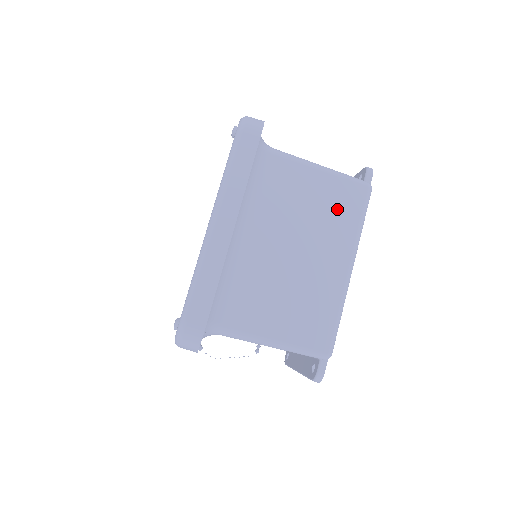
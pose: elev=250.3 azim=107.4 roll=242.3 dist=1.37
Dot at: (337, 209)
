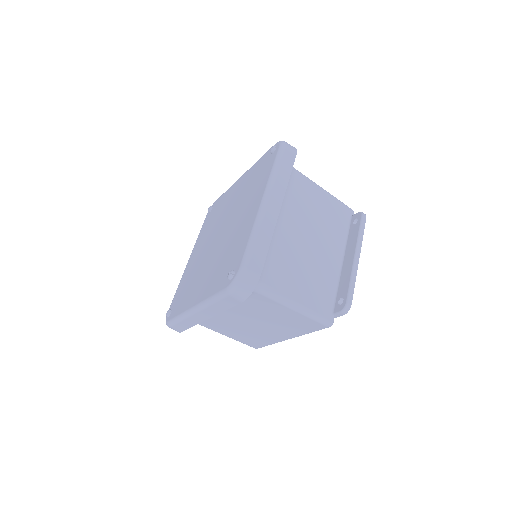
Dot at: (295, 324)
